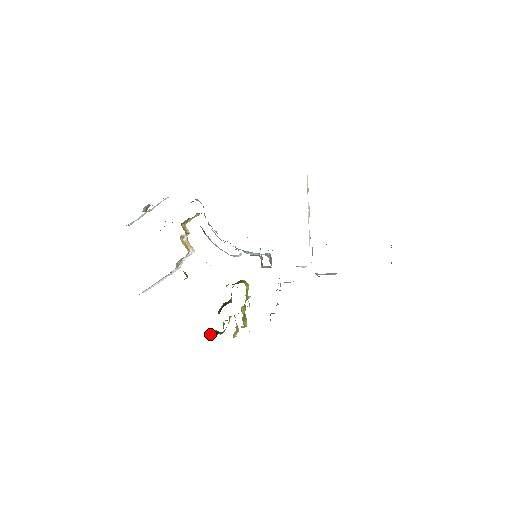
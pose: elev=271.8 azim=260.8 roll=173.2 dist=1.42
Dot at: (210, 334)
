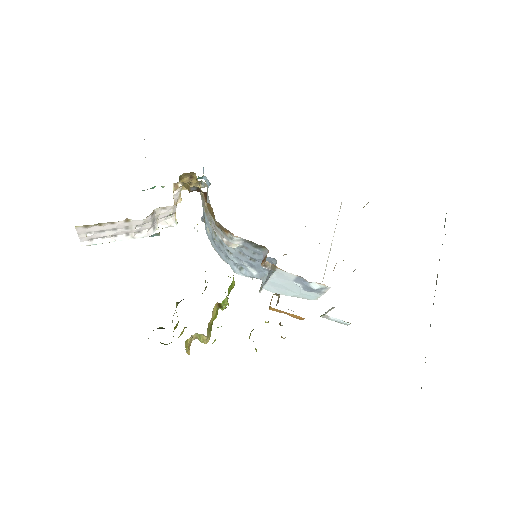
Dot at: occluded
